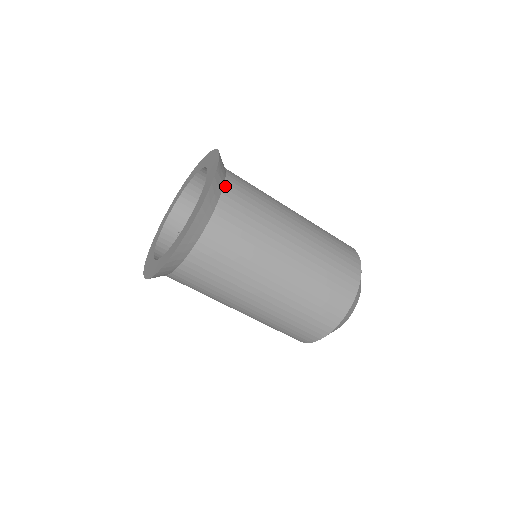
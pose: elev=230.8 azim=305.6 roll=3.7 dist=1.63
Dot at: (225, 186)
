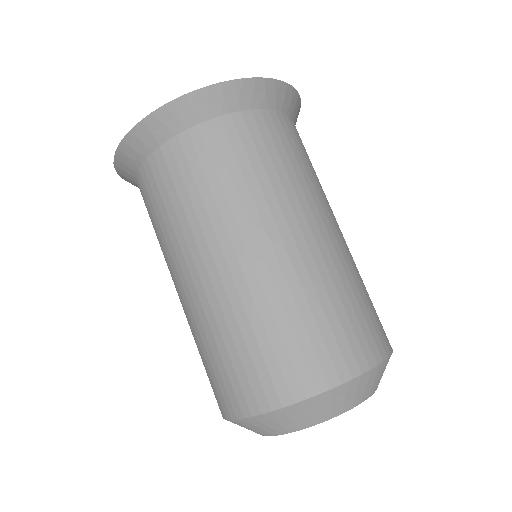
Dot at: occluded
